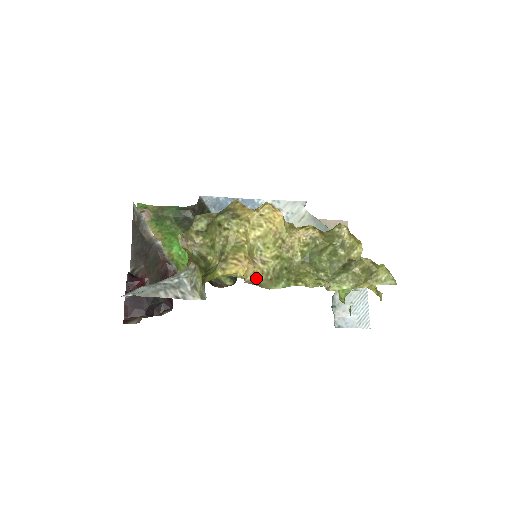
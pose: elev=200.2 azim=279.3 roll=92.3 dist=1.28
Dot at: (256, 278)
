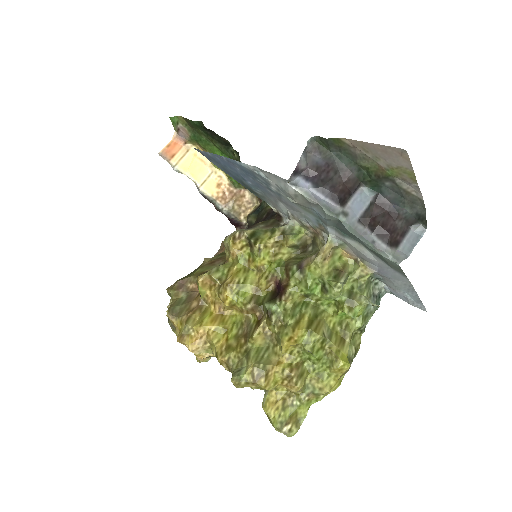
Dot at: occluded
